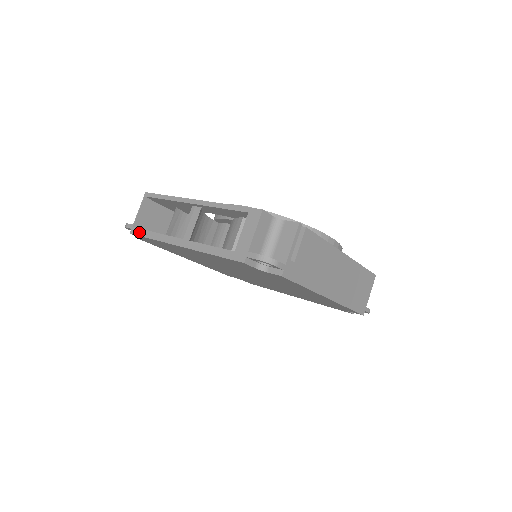
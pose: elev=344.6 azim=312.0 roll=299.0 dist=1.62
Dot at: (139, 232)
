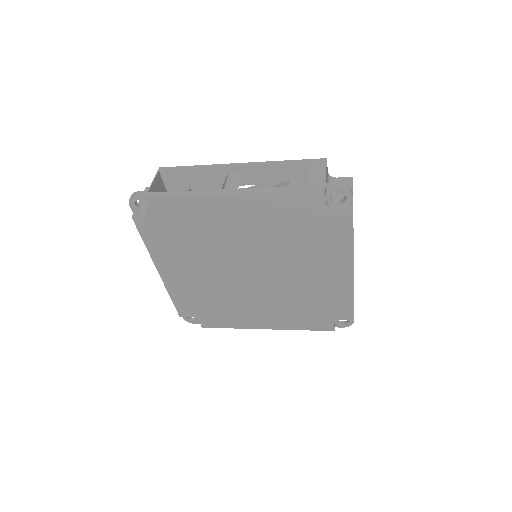
Dot at: (161, 194)
